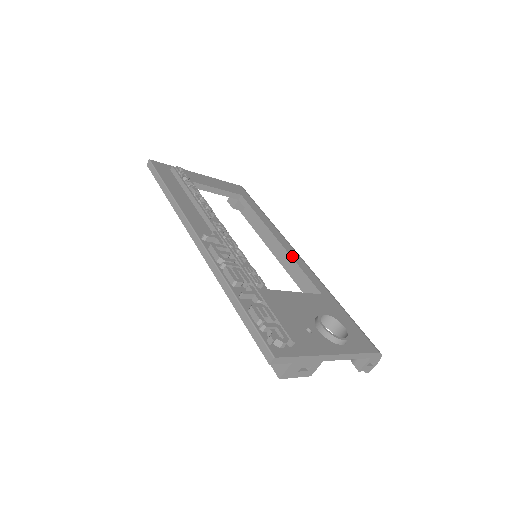
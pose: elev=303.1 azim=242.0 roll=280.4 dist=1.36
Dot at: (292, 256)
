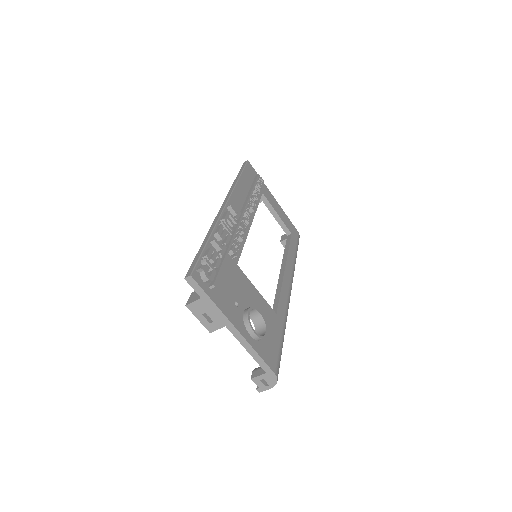
Dot at: (283, 283)
